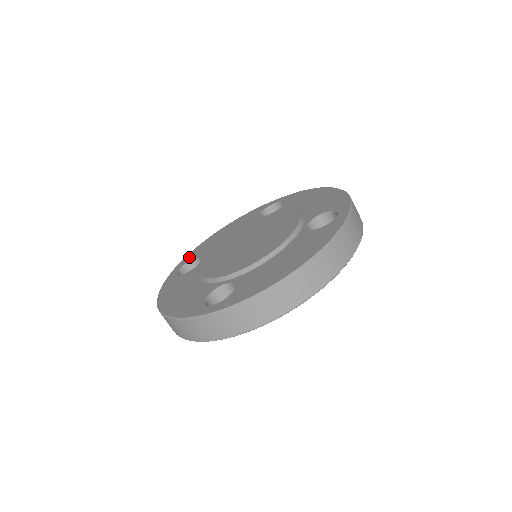
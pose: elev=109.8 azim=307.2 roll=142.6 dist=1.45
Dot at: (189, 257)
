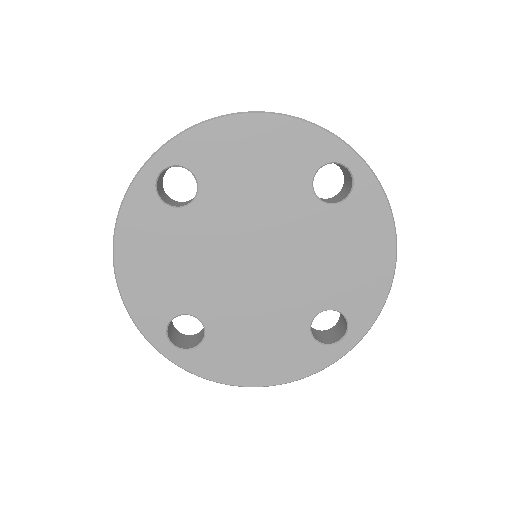
Dot at: occluded
